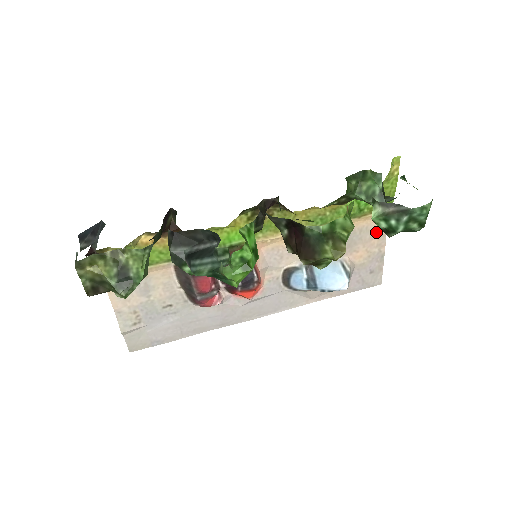
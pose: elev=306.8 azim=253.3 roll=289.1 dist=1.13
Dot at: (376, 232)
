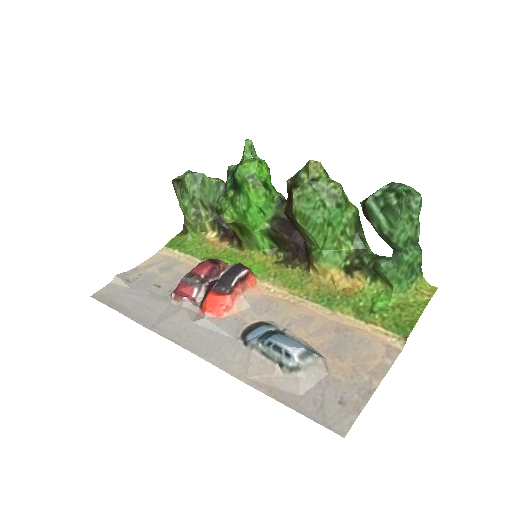
Dot at: (378, 356)
